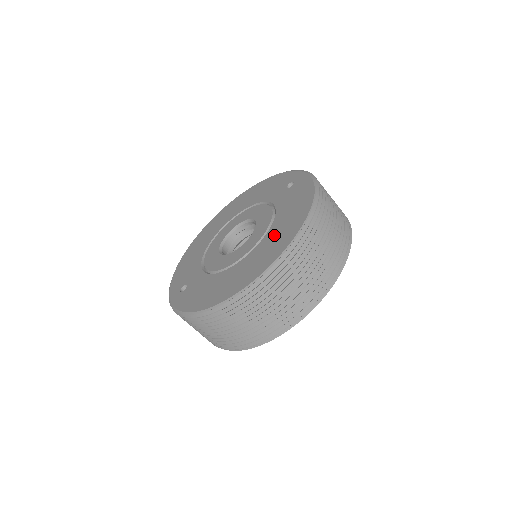
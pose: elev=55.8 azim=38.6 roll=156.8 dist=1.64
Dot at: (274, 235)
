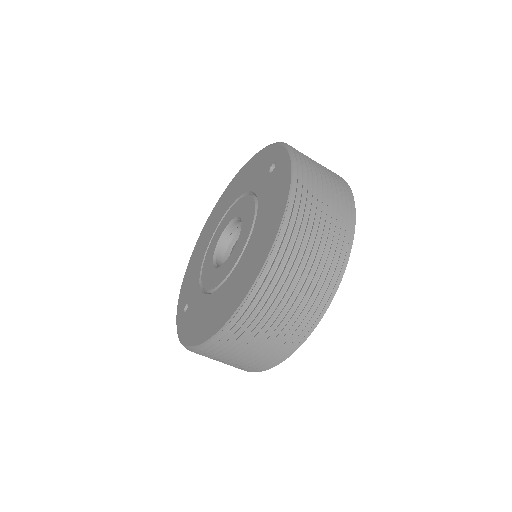
Dot at: (253, 248)
